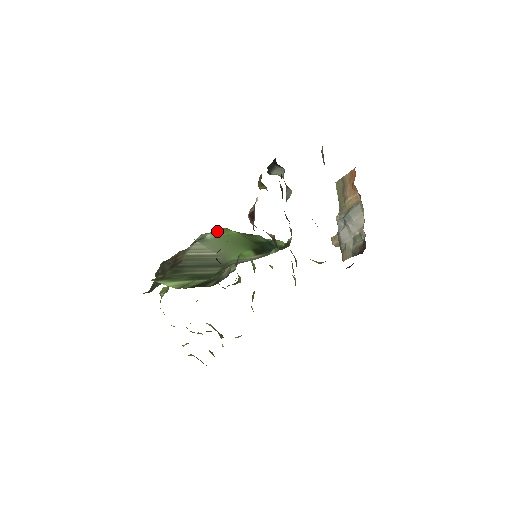
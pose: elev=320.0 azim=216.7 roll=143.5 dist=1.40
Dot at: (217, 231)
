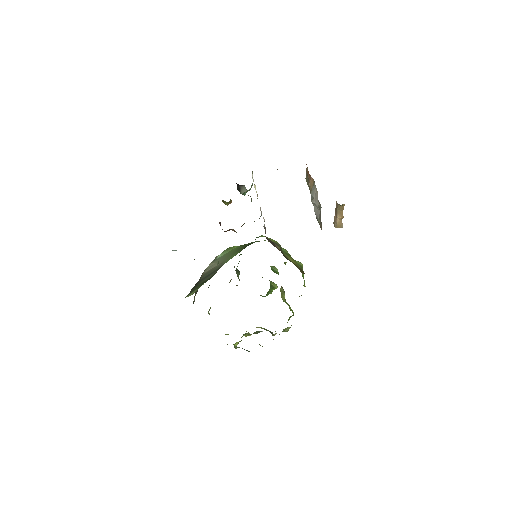
Dot at: (225, 251)
